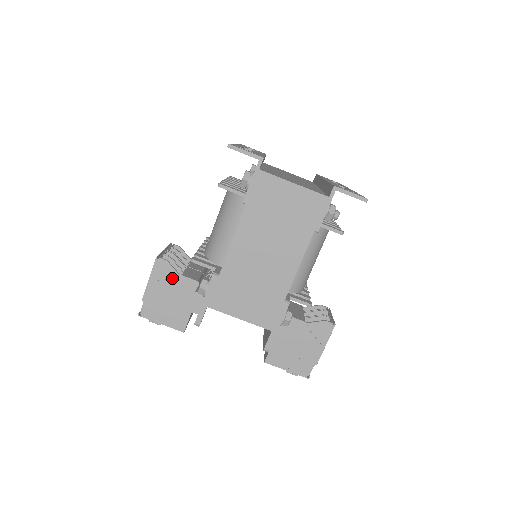
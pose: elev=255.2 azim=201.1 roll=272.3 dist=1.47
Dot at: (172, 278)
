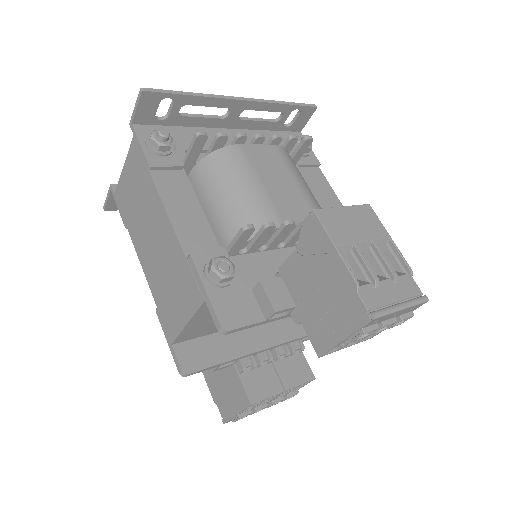
Dot at: occluded
